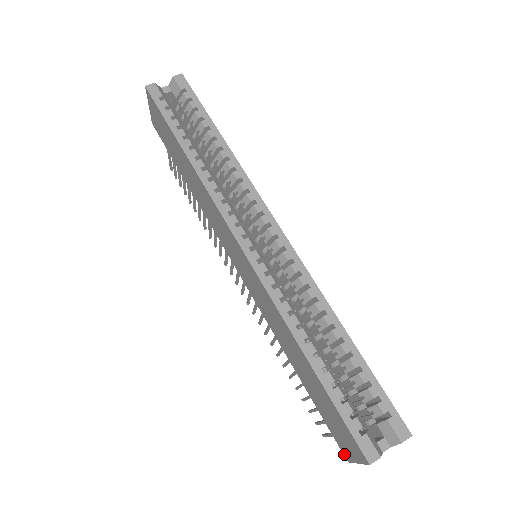
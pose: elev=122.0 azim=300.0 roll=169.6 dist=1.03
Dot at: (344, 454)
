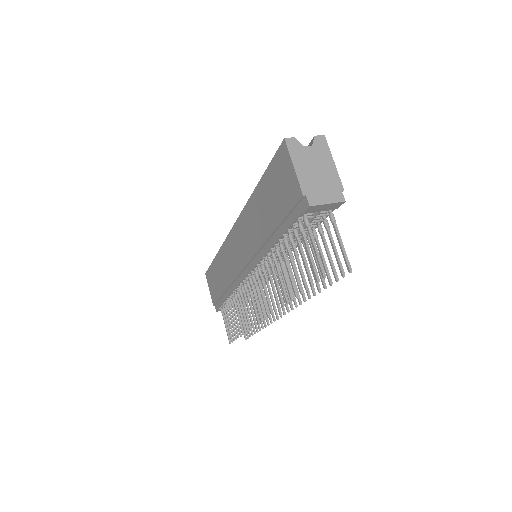
Dot at: (299, 196)
